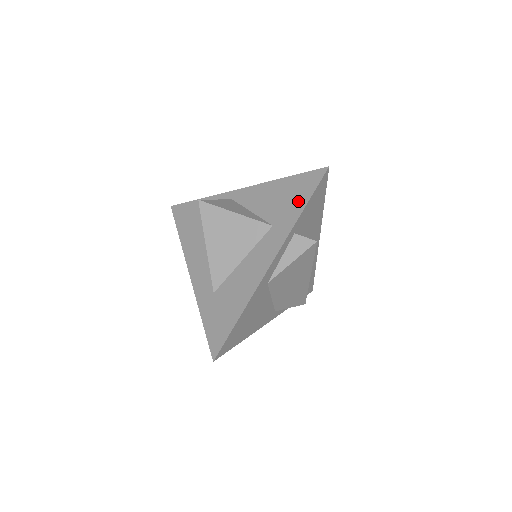
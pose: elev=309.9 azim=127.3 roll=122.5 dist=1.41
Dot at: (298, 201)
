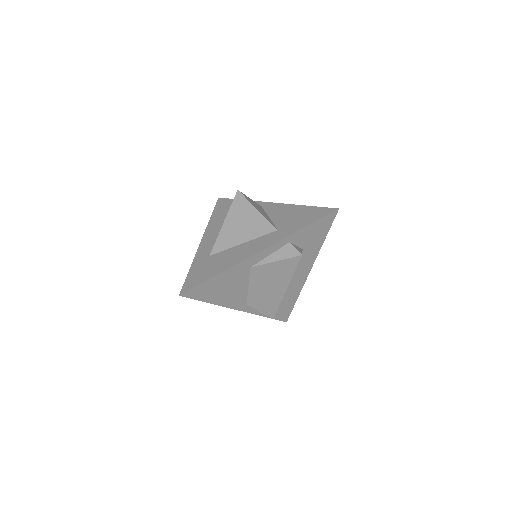
Dot at: (304, 221)
